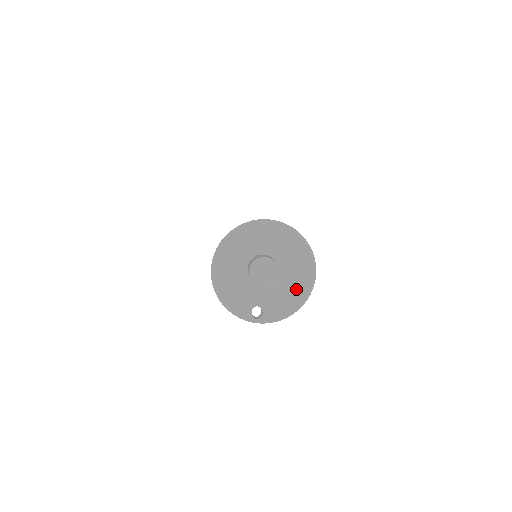
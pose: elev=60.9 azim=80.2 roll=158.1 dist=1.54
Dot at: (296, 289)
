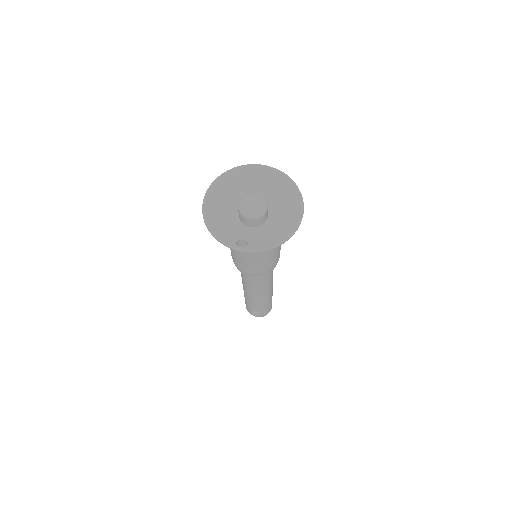
Dot at: (283, 227)
